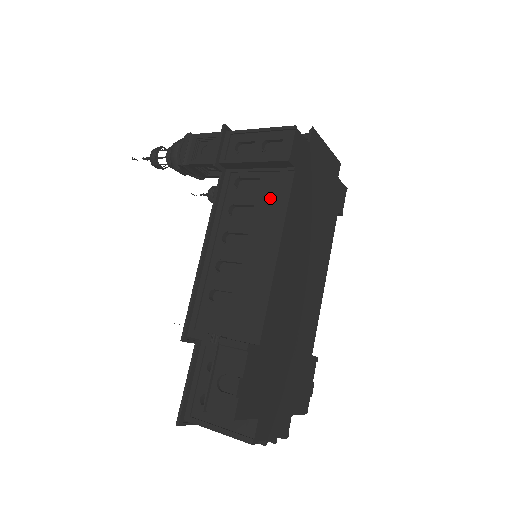
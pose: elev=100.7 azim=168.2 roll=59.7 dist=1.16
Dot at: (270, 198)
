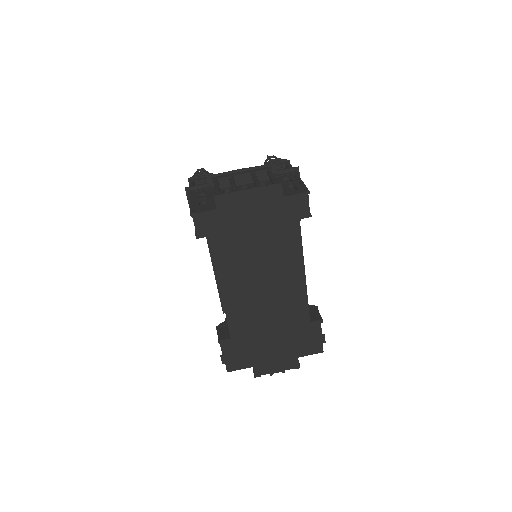
Dot at: occluded
